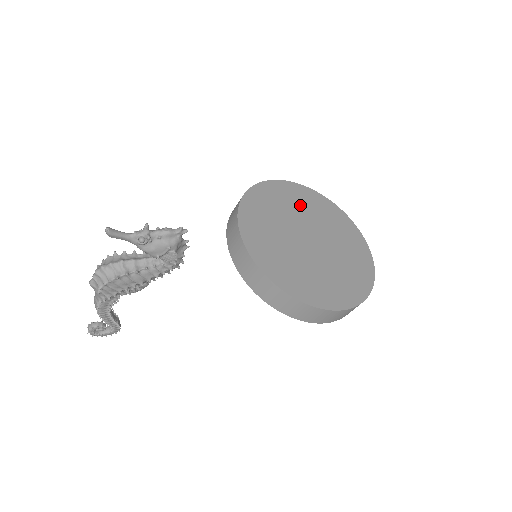
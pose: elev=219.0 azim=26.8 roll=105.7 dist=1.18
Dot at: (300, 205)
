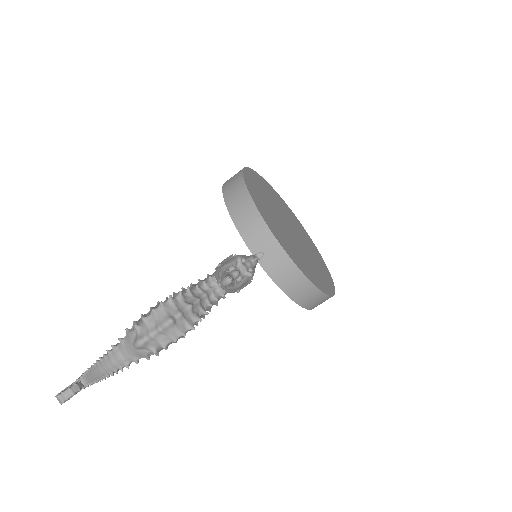
Dot at: (266, 194)
